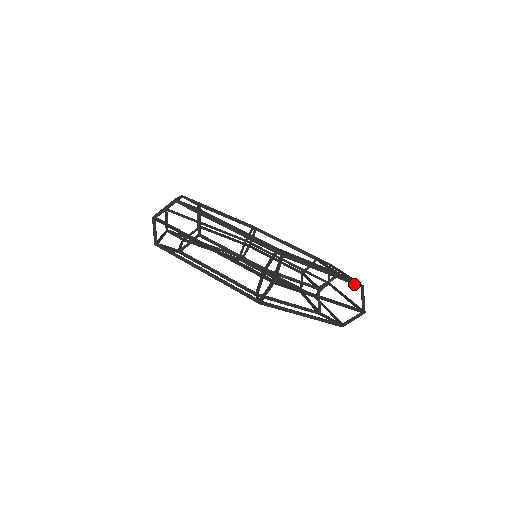
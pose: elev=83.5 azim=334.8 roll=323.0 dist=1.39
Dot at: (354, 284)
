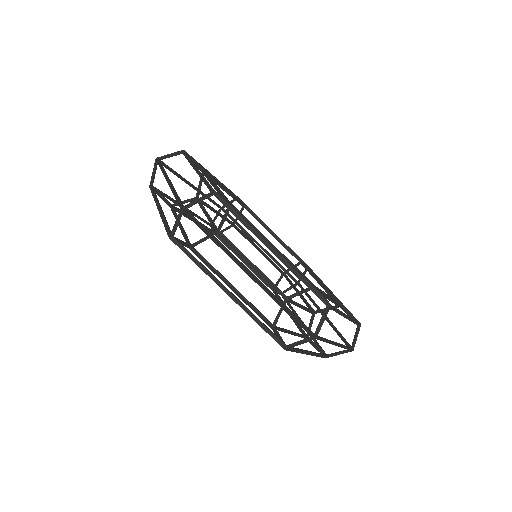
Dot at: (315, 293)
